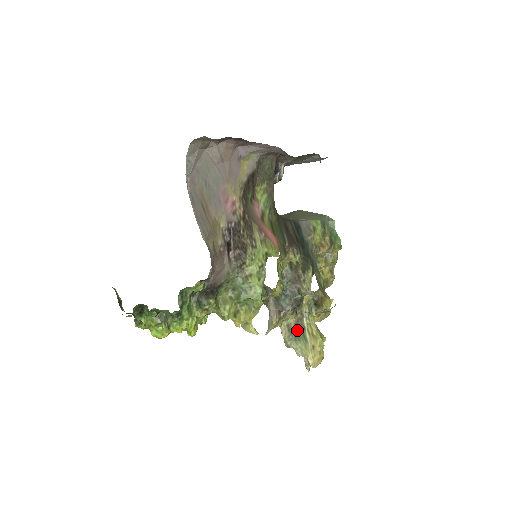
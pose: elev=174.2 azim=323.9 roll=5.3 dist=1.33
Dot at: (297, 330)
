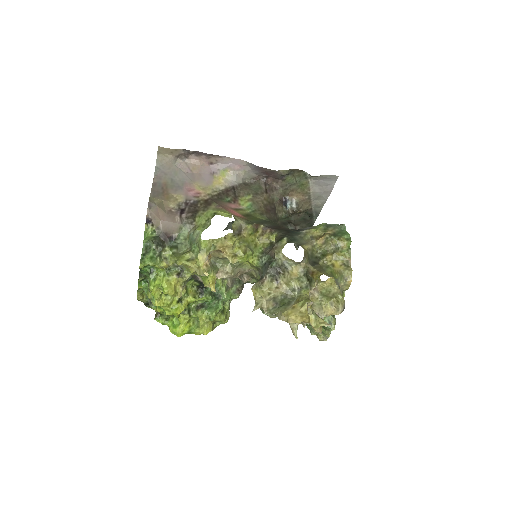
Dot at: (284, 301)
